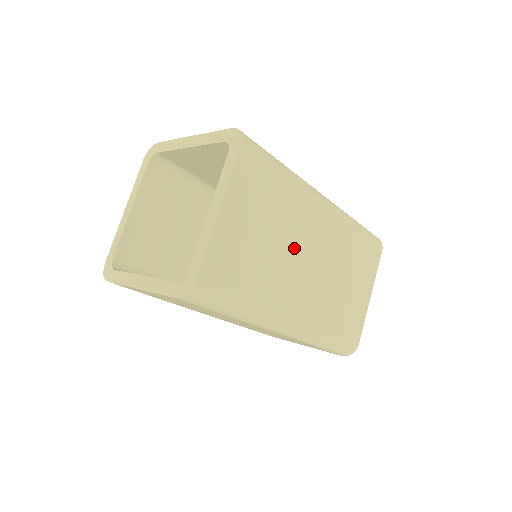
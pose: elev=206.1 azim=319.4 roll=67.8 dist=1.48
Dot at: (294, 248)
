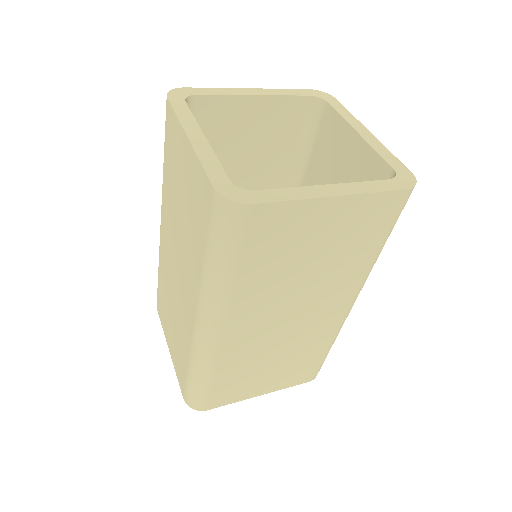
Dot at: occluded
